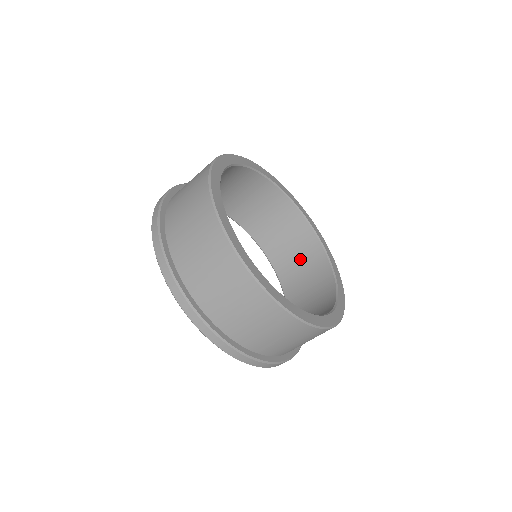
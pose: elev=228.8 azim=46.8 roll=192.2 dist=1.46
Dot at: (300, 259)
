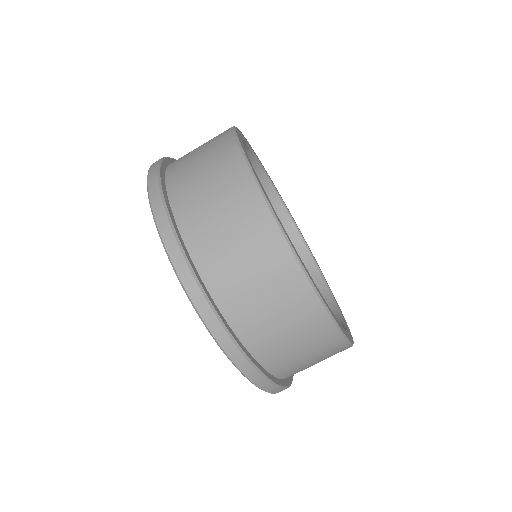
Dot at: occluded
